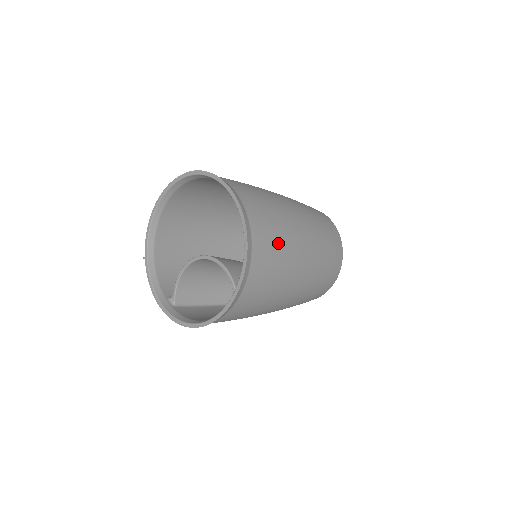
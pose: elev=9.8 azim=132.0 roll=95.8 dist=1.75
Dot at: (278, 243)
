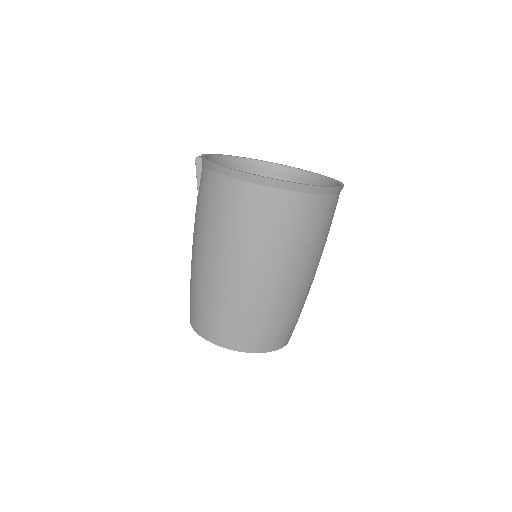
Dot at: occluded
